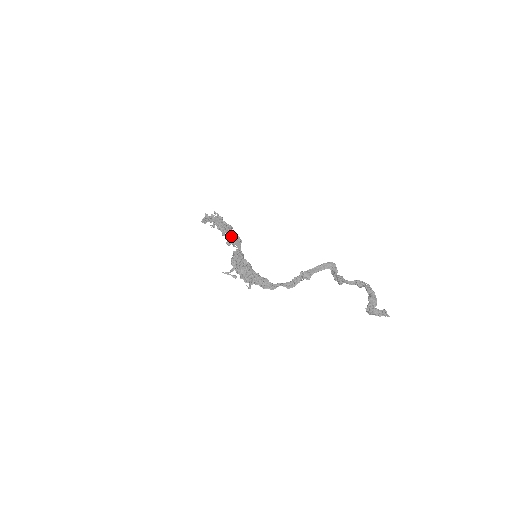
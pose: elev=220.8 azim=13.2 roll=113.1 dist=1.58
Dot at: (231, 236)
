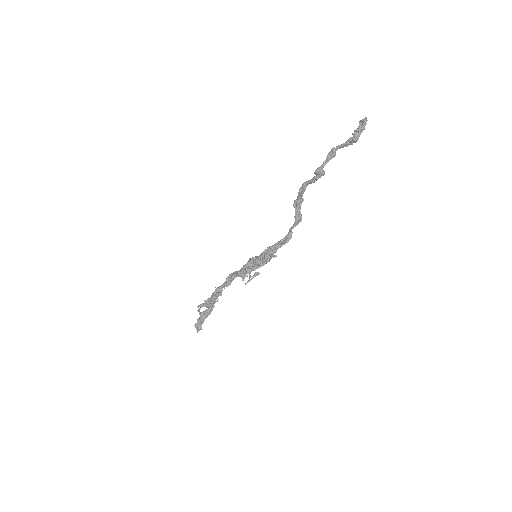
Dot at: occluded
